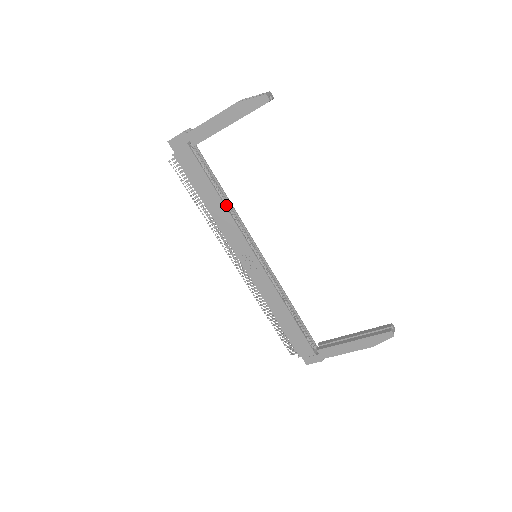
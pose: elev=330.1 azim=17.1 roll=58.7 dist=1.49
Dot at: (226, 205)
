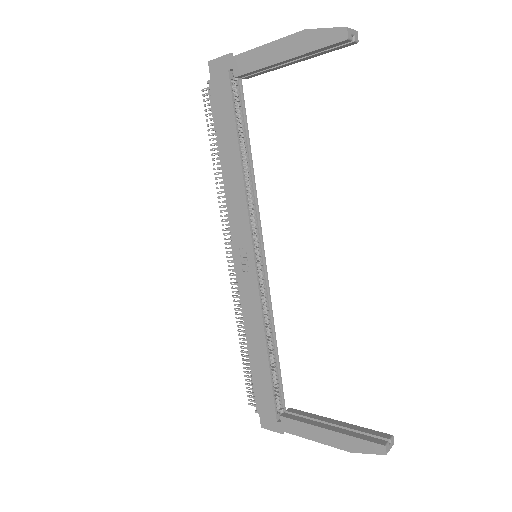
Dot at: (247, 174)
